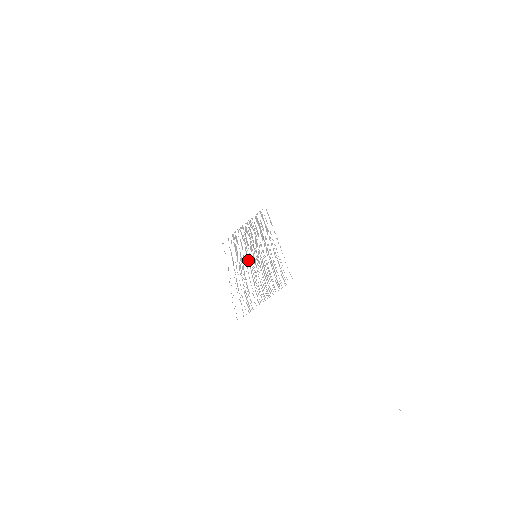
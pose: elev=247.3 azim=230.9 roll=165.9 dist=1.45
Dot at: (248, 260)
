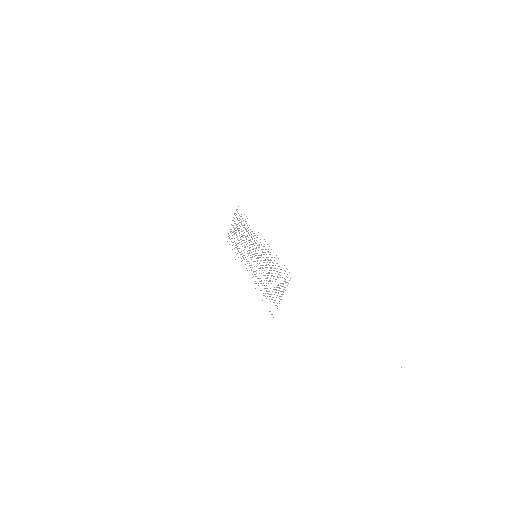
Dot at: occluded
